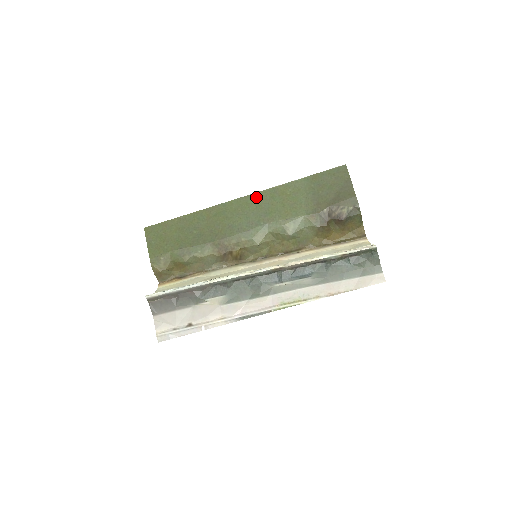
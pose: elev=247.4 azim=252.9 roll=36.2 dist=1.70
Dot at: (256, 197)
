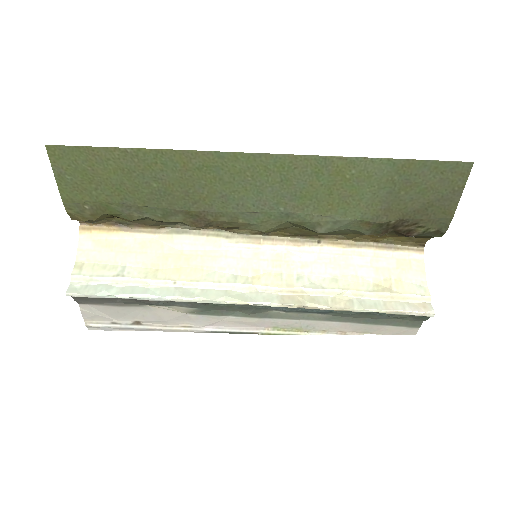
Dot at: (287, 163)
